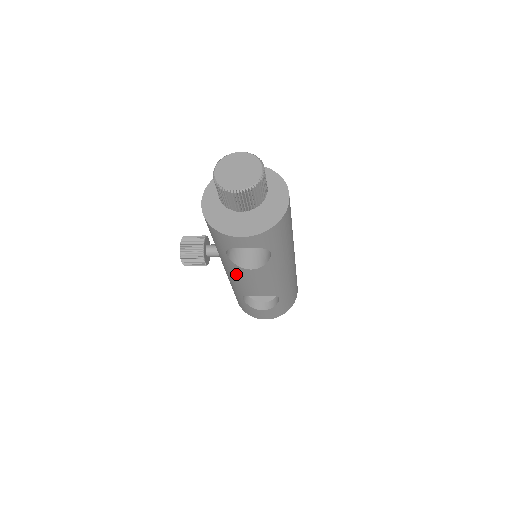
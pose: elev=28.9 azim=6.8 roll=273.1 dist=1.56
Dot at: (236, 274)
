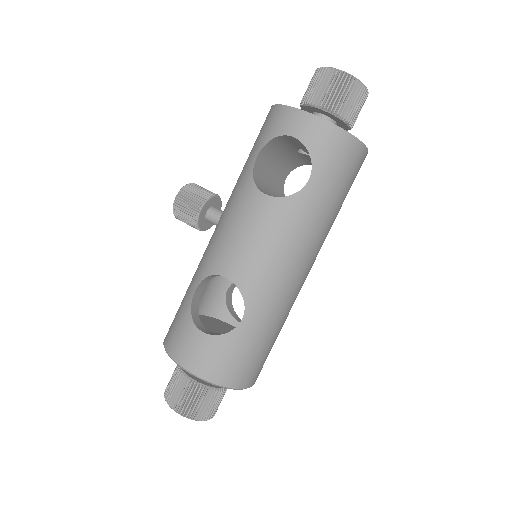
Dot at: (236, 210)
